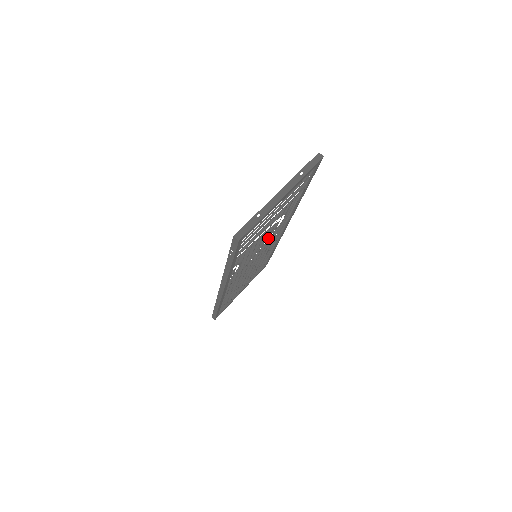
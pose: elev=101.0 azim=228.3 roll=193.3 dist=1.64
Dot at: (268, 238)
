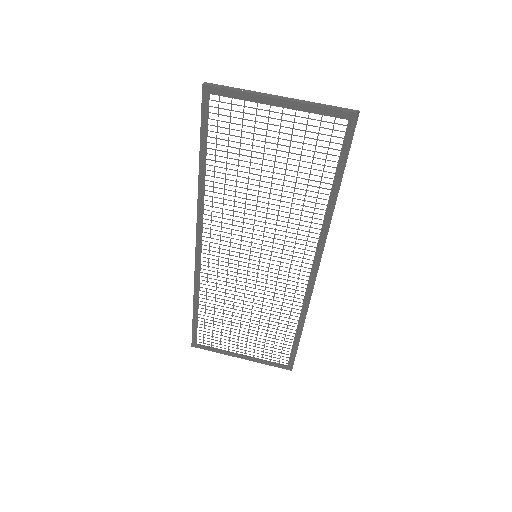
Dot at: occluded
